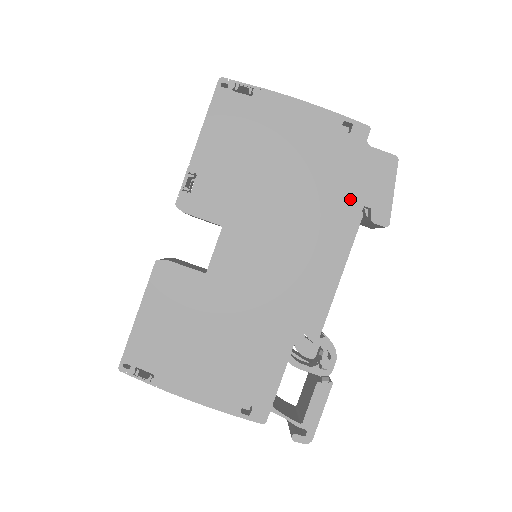
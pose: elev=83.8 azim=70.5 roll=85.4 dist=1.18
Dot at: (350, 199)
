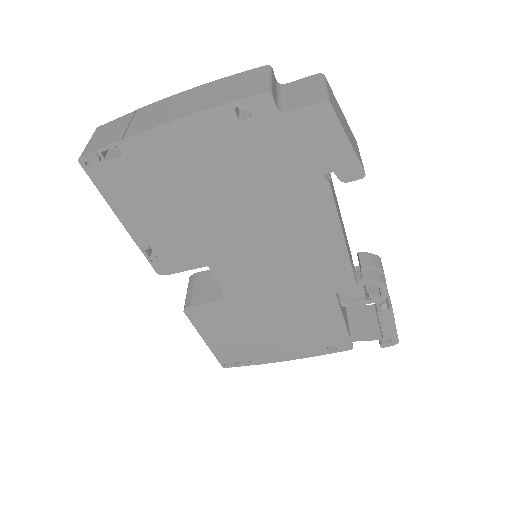
Dot at: (304, 178)
